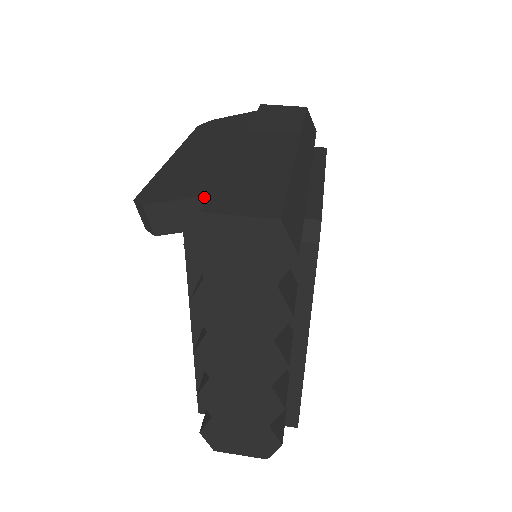
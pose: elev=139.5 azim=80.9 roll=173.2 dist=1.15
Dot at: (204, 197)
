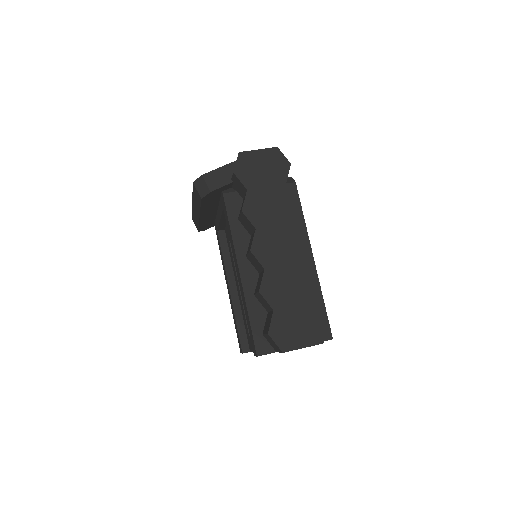
Dot at: (234, 162)
